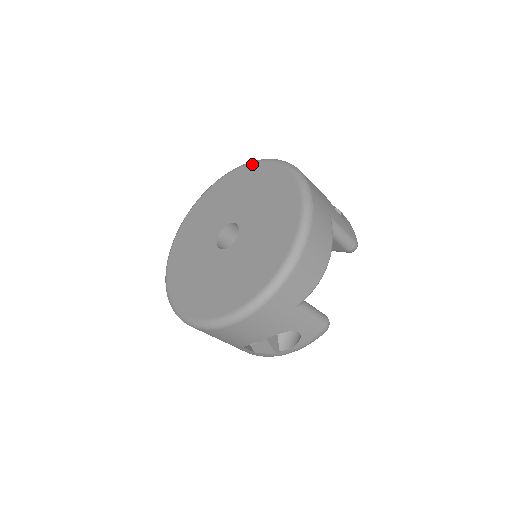
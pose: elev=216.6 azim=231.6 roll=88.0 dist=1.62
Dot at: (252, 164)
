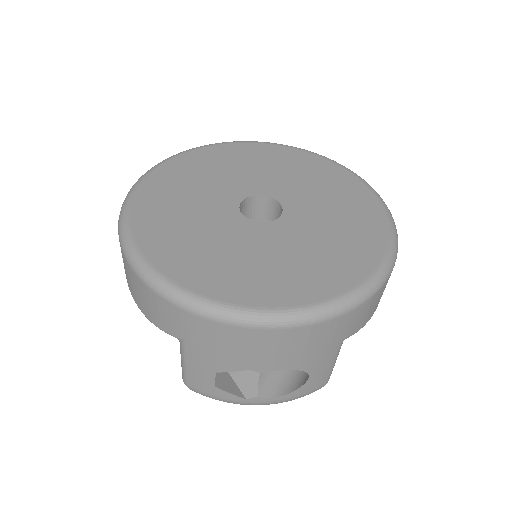
Dot at: (296, 148)
